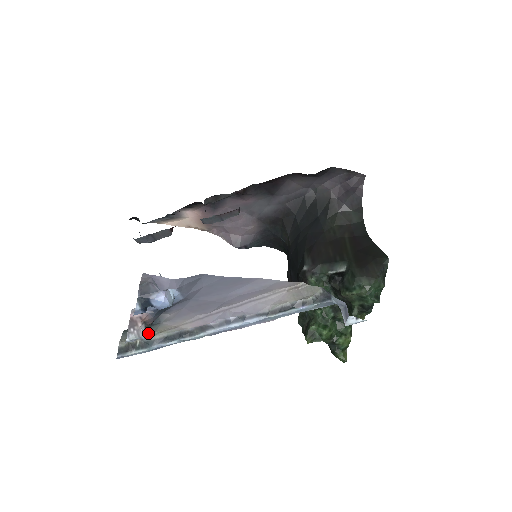
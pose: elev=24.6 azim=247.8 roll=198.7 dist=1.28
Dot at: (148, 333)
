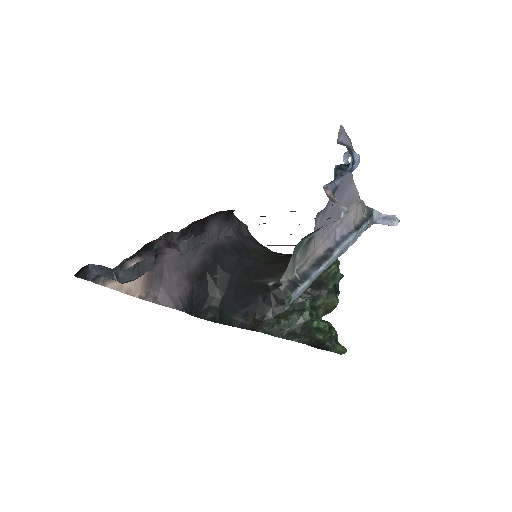
Dot at: (298, 263)
